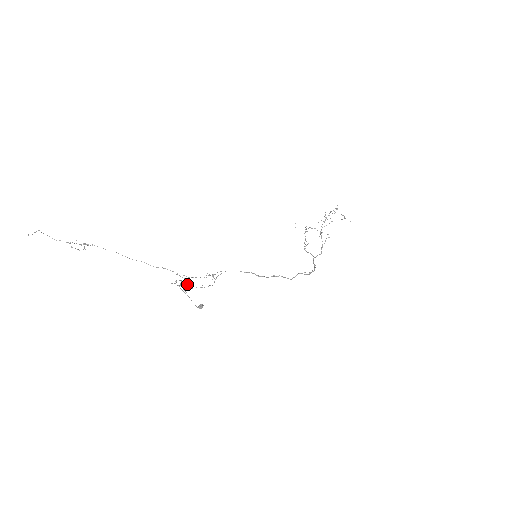
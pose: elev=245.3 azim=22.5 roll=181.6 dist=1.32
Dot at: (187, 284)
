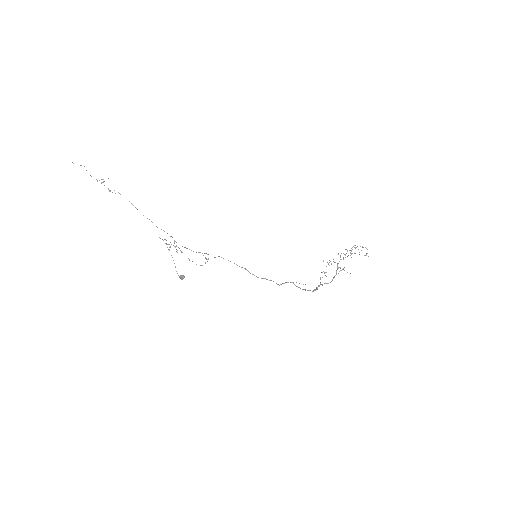
Dot at: (176, 249)
